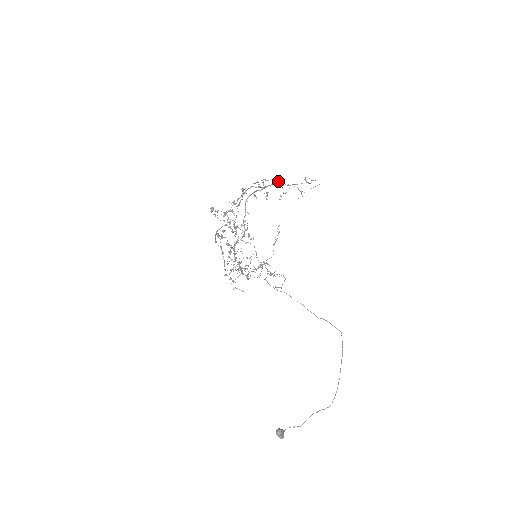
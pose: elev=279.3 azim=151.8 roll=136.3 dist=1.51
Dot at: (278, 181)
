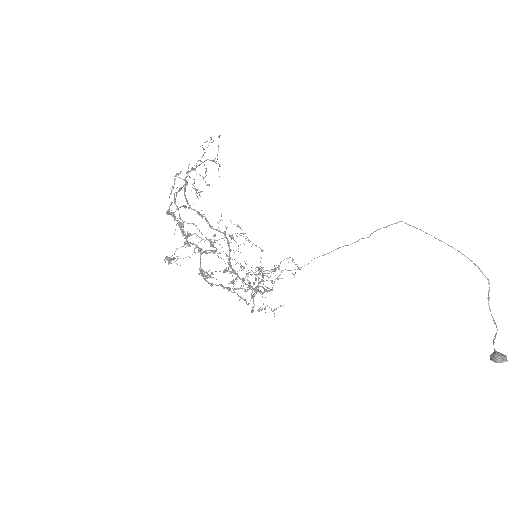
Dot at: occluded
